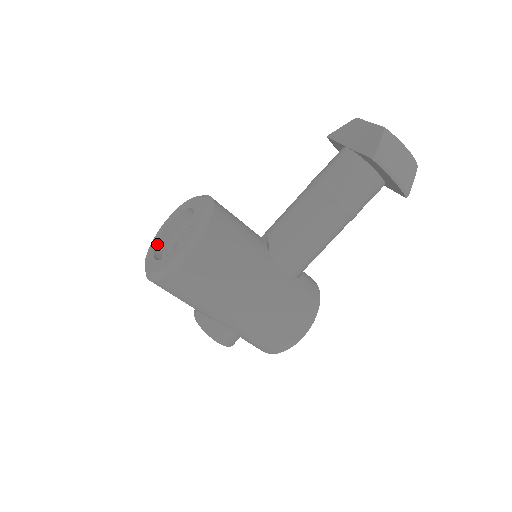
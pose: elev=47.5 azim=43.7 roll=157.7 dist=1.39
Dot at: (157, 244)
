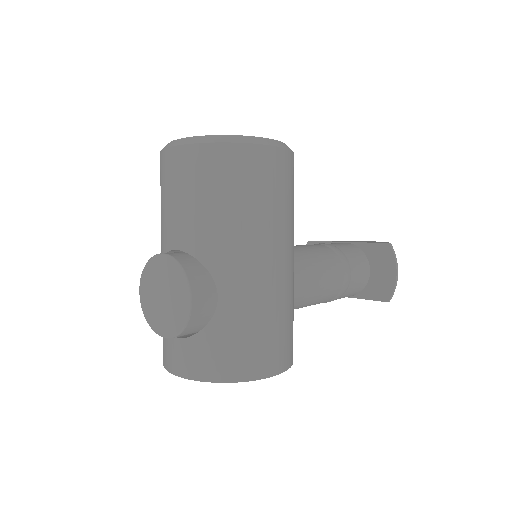
Dot at: occluded
